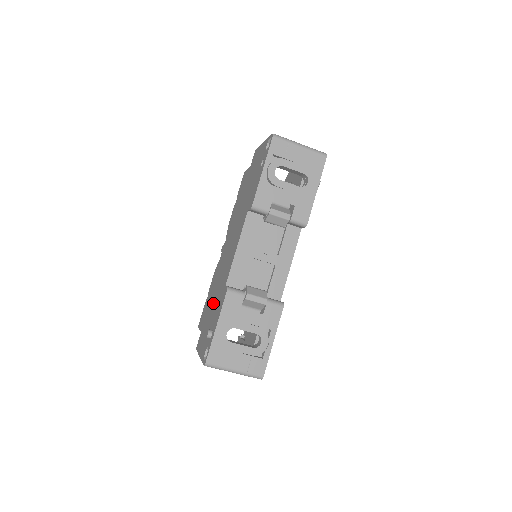
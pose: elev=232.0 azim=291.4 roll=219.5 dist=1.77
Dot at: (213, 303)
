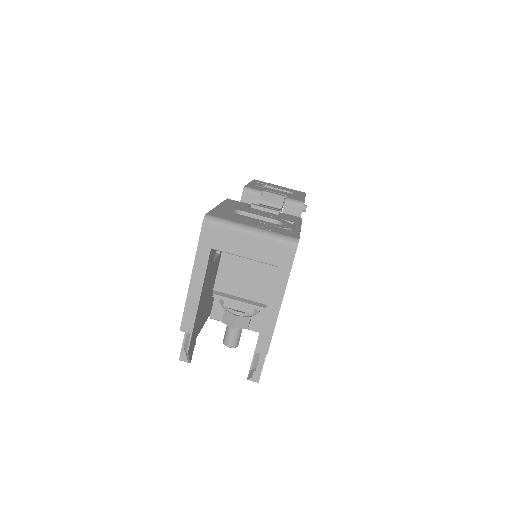
Dot at: occluded
